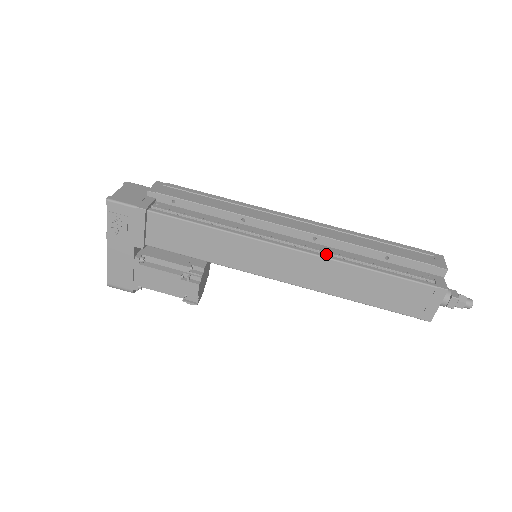
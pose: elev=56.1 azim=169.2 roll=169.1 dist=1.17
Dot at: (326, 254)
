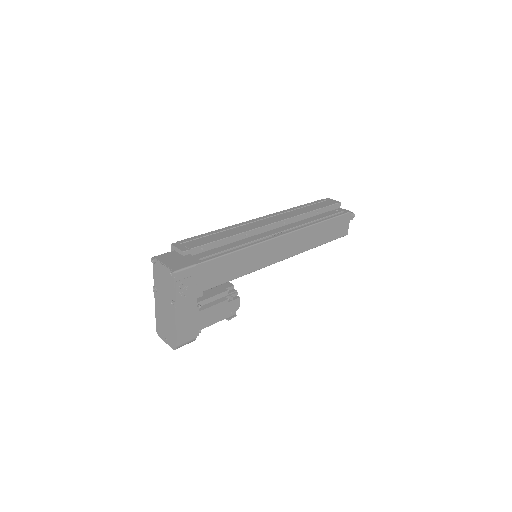
Dot at: (297, 227)
